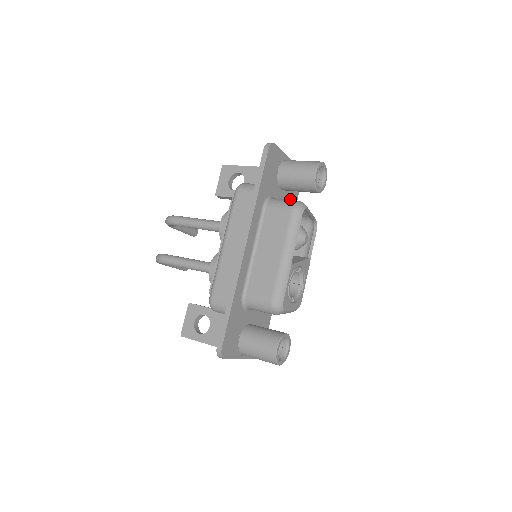
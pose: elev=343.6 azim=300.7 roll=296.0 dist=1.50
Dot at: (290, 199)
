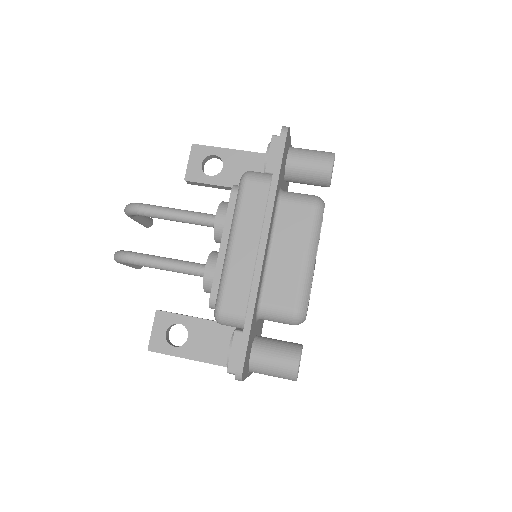
Dot at: occluded
